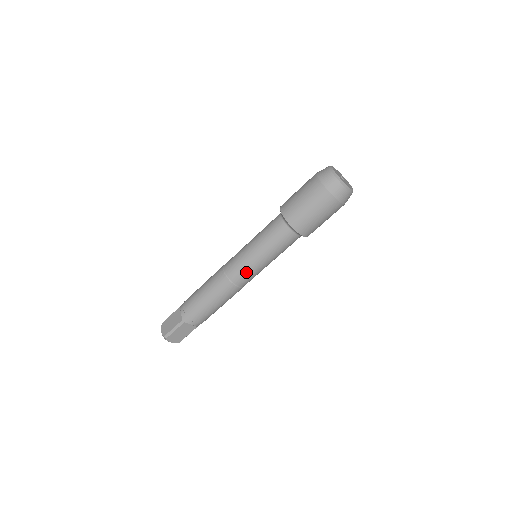
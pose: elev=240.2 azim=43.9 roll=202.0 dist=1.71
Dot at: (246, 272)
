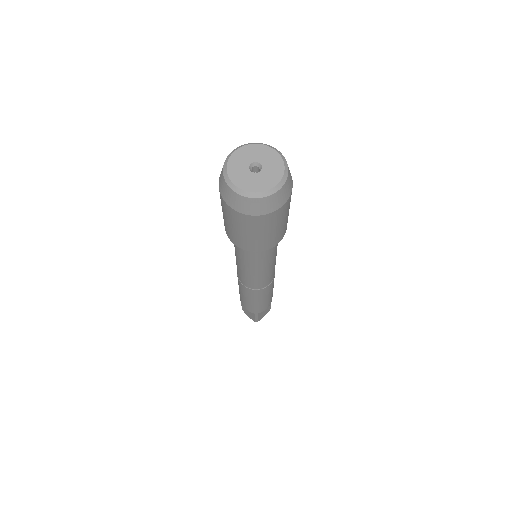
Dot at: (263, 280)
